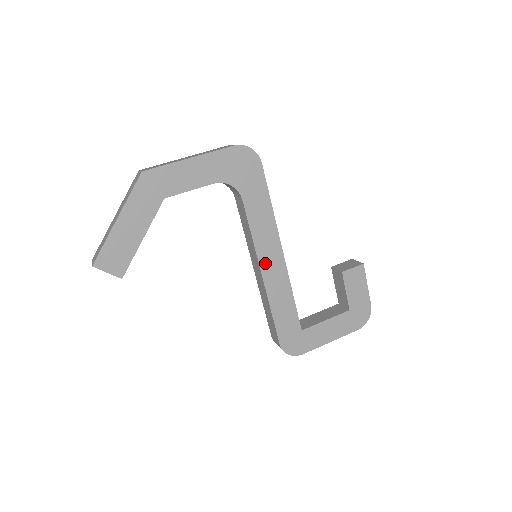
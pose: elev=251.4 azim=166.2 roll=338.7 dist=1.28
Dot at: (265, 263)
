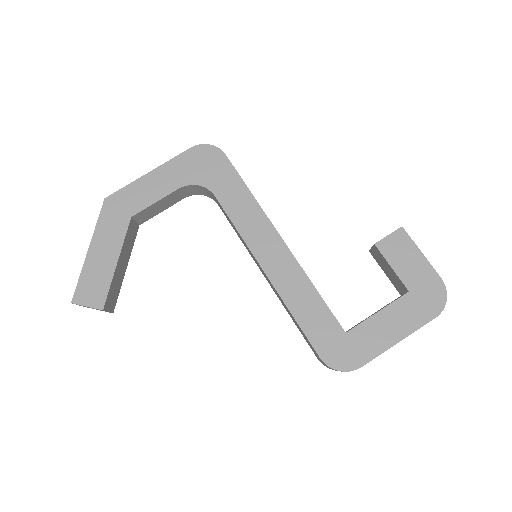
Dot at: (263, 257)
